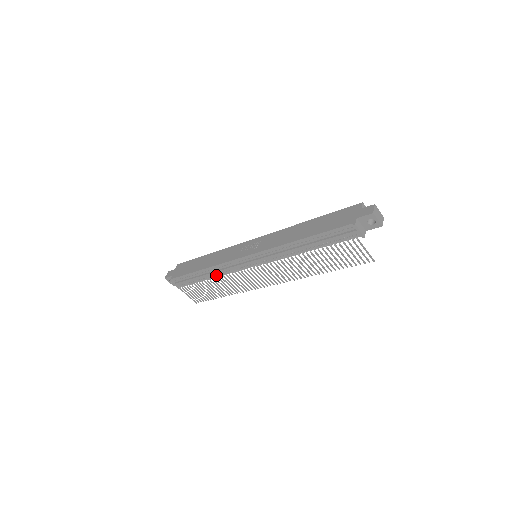
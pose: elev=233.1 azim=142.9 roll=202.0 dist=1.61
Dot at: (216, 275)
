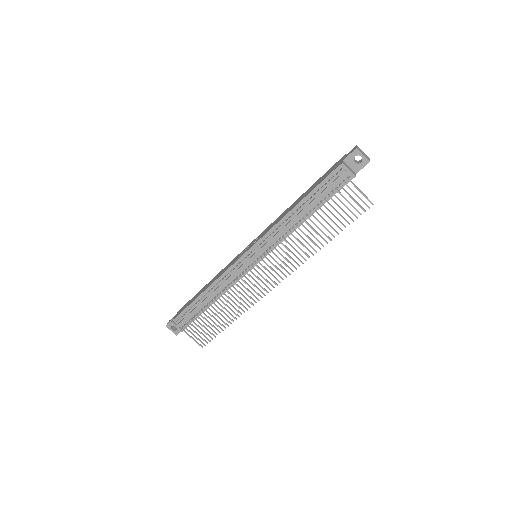
Dot at: (218, 295)
